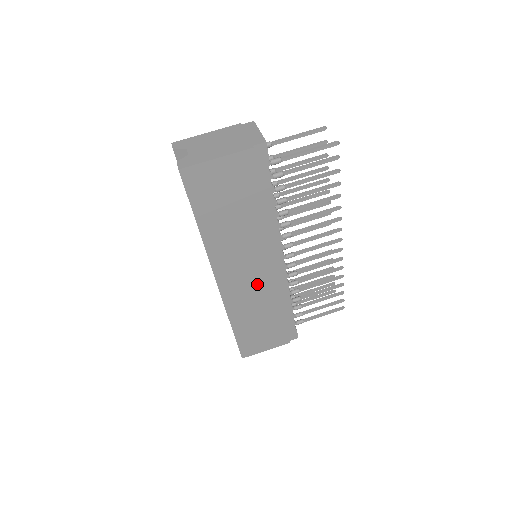
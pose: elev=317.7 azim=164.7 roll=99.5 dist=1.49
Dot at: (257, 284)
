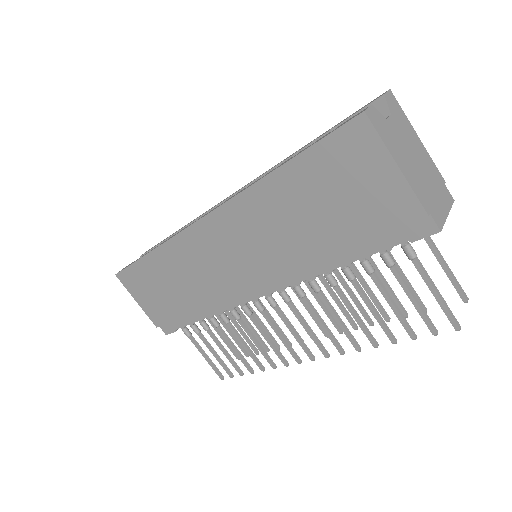
Dot at: (219, 270)
